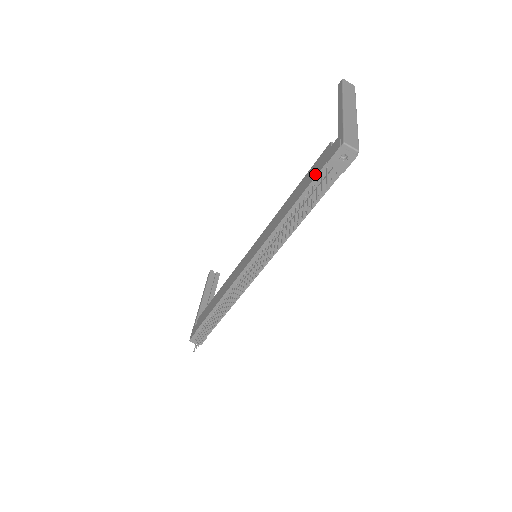
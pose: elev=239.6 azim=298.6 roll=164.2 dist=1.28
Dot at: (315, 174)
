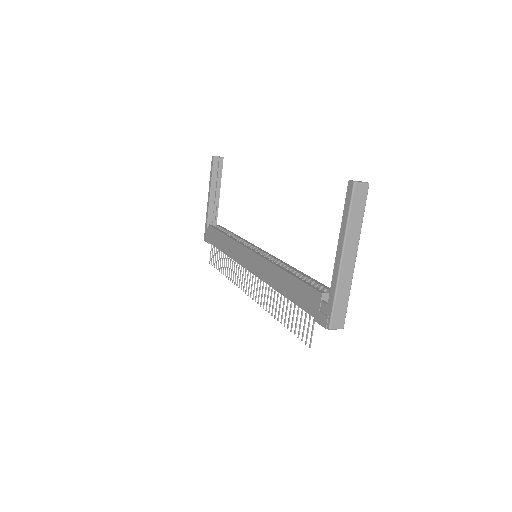
Dot at: (305, 307)
